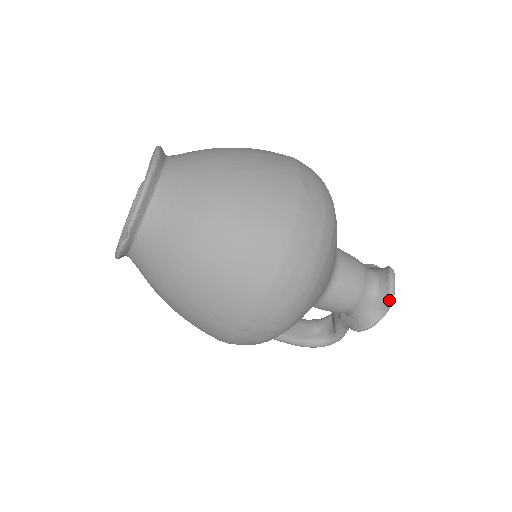
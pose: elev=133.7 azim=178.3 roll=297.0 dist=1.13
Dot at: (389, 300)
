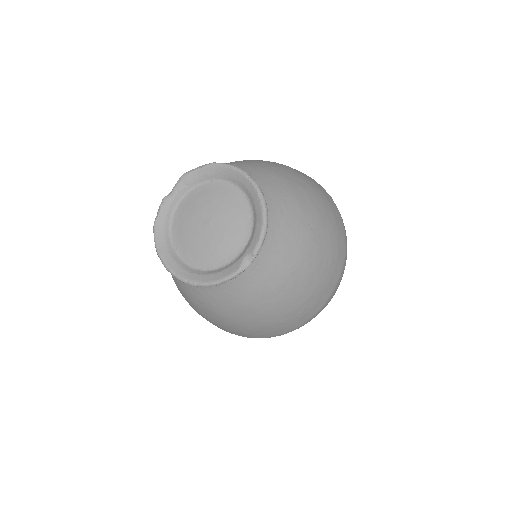
Dot at: occluded
